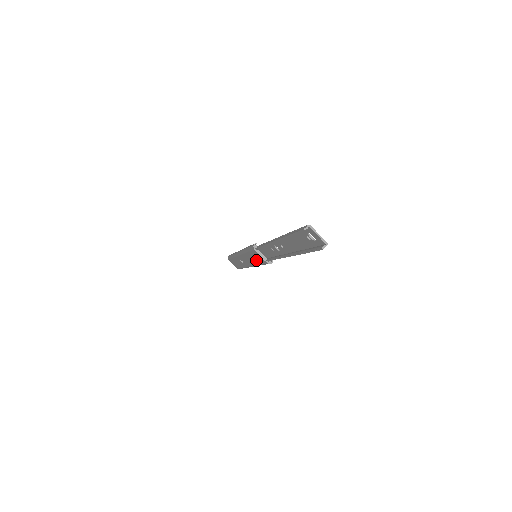
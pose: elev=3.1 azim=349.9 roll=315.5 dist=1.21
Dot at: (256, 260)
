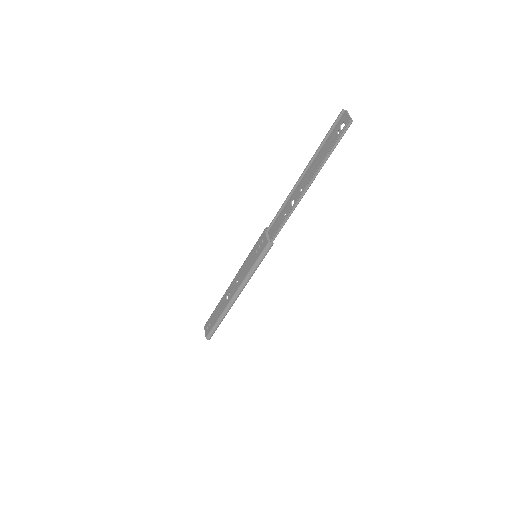
Dot at: (255, 257)
